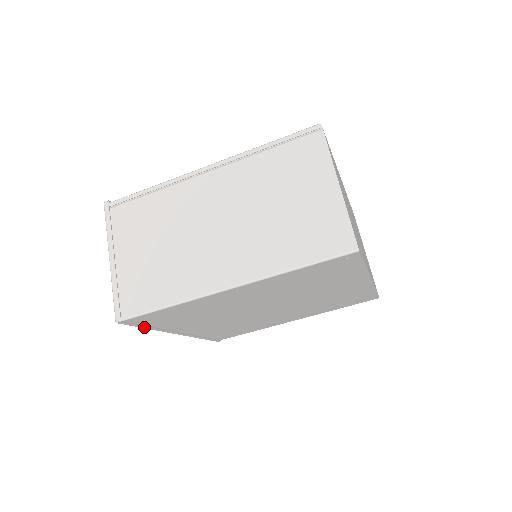
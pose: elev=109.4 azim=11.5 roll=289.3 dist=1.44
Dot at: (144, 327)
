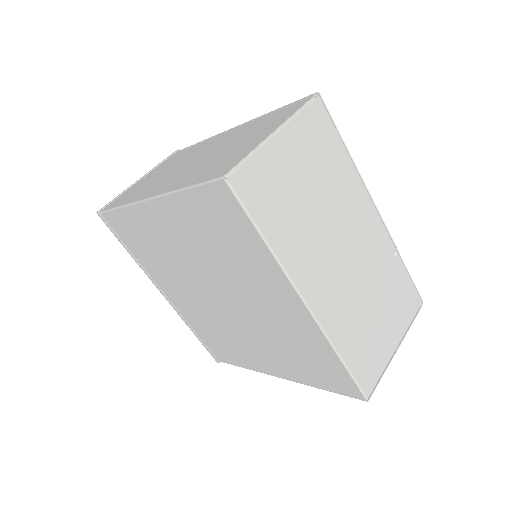
Dot at: (123, 245)
